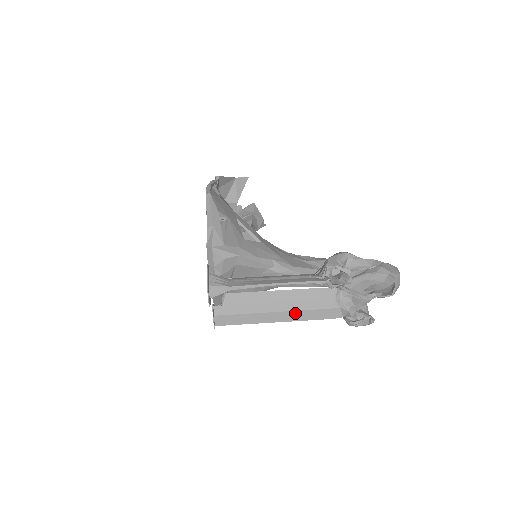
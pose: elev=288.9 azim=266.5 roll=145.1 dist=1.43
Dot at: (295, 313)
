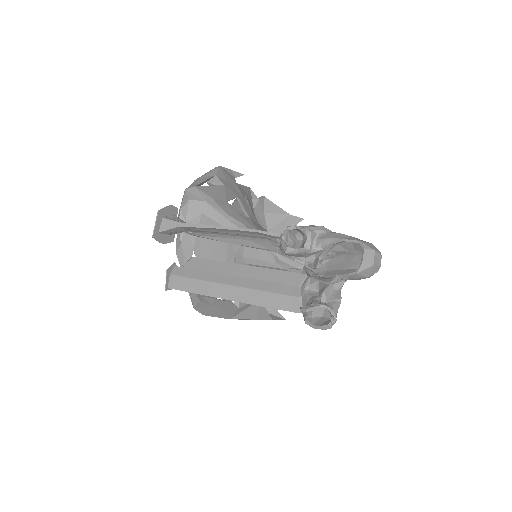
Dot at: (249, 292)
